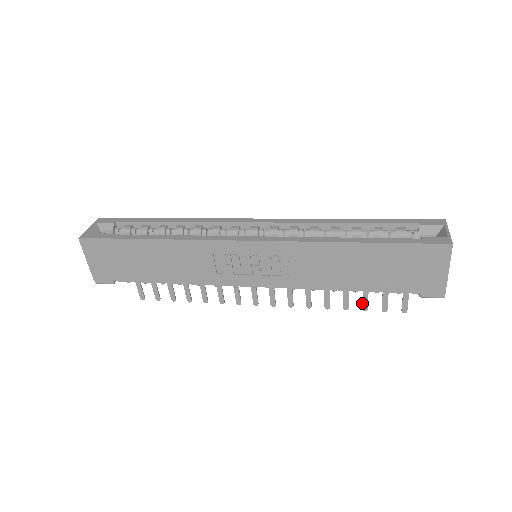
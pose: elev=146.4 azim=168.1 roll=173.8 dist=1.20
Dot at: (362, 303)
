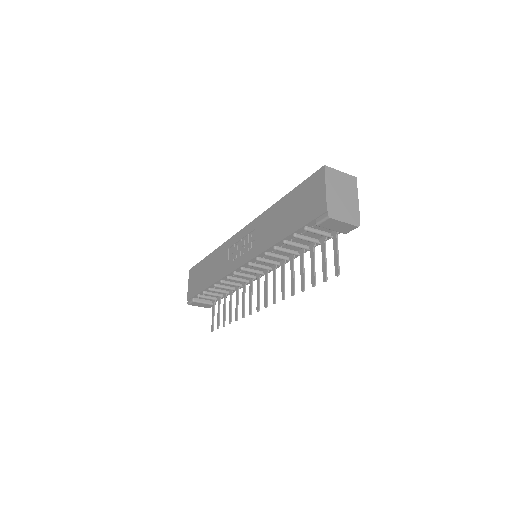
Dot at: (311, 278)
